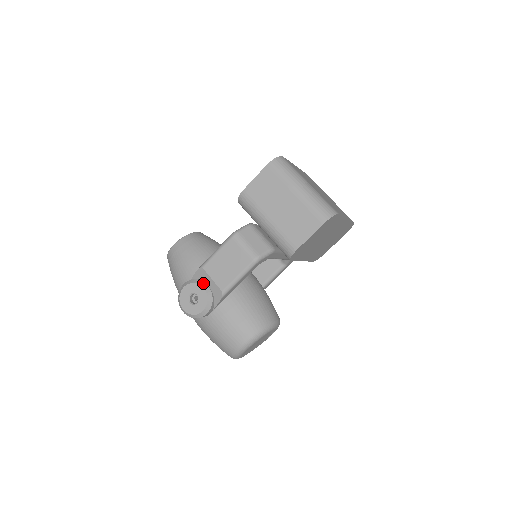
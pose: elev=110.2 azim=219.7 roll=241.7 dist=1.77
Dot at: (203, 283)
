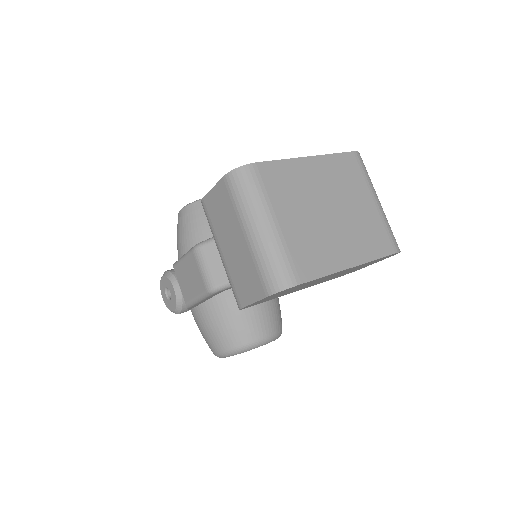
Dot at: (176, 282)
